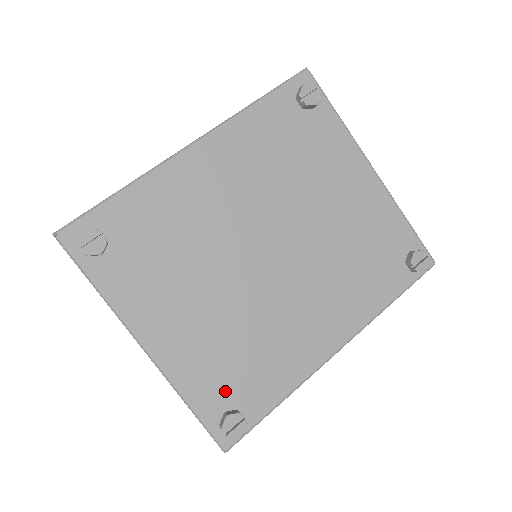
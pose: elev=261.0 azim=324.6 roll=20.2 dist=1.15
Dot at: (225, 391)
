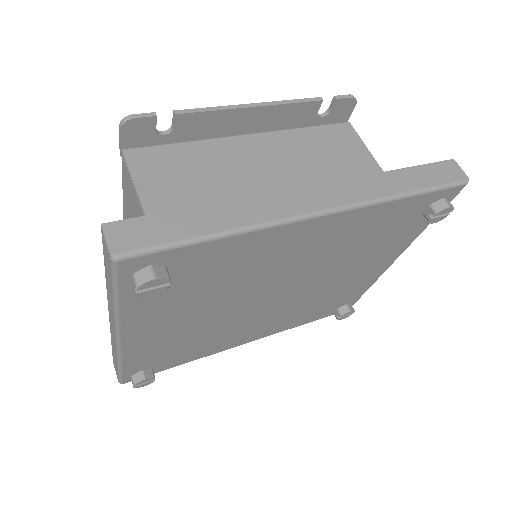
Dot at: (154, 360)
